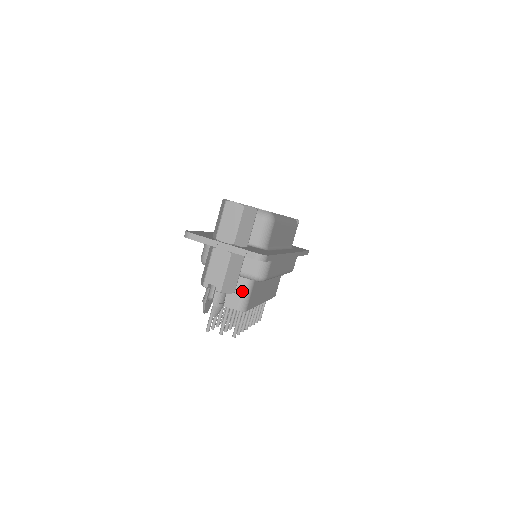
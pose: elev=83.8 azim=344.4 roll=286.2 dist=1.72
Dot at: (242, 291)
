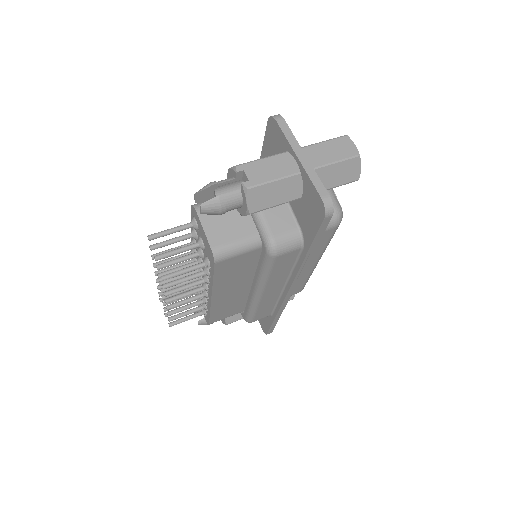
Dot at: (239, 239)
